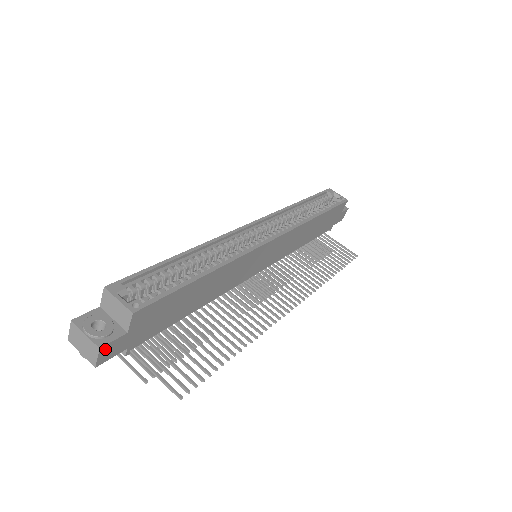
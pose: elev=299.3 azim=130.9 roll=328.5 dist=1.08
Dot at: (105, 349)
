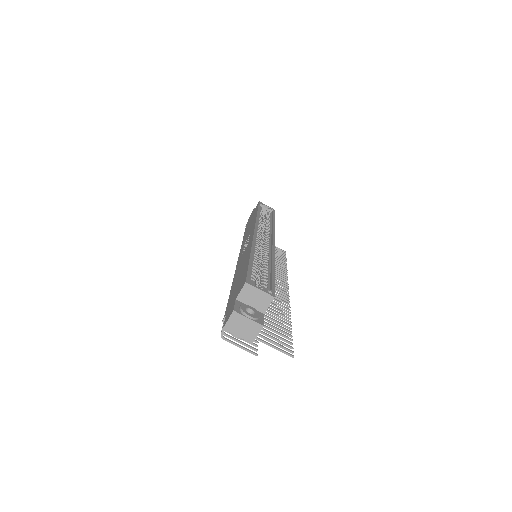
Dot at: (261, 327)
